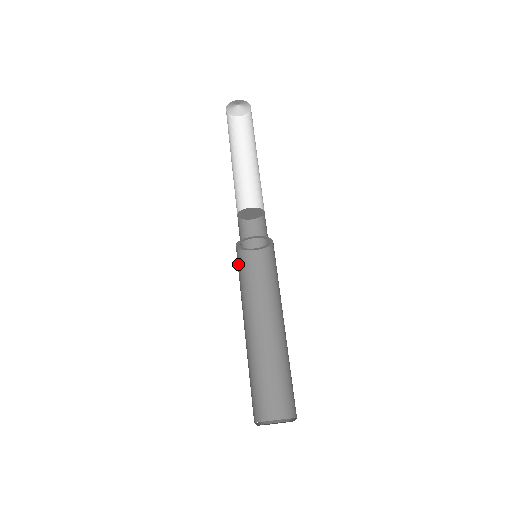
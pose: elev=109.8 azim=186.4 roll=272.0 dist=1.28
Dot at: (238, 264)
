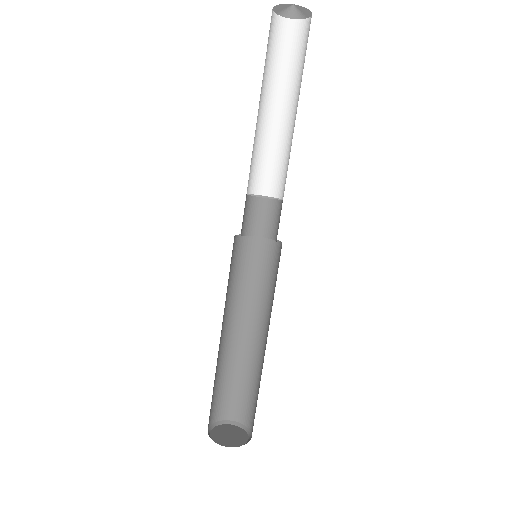
Dot at: (231, 258)
